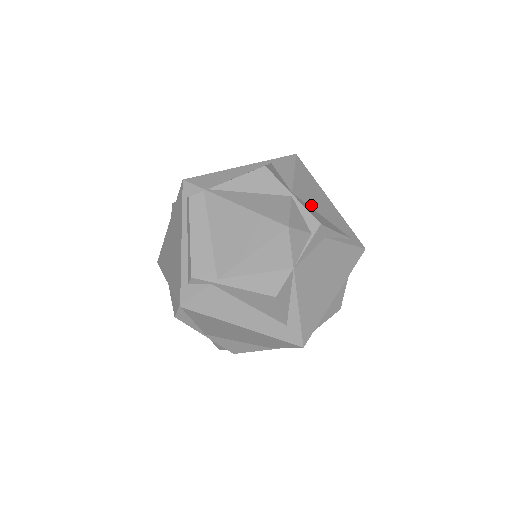
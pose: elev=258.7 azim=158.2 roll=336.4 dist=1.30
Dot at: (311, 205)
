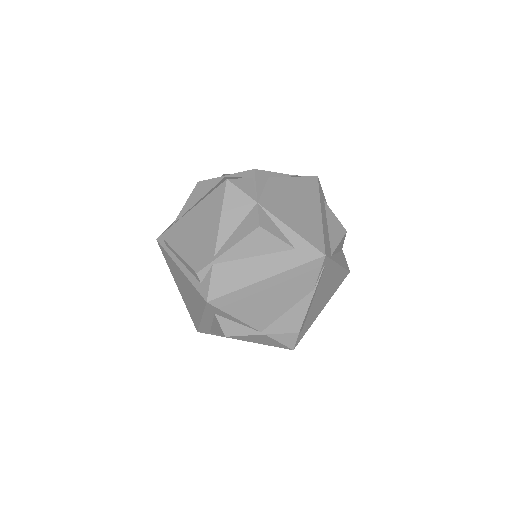
Dot at: occluded
